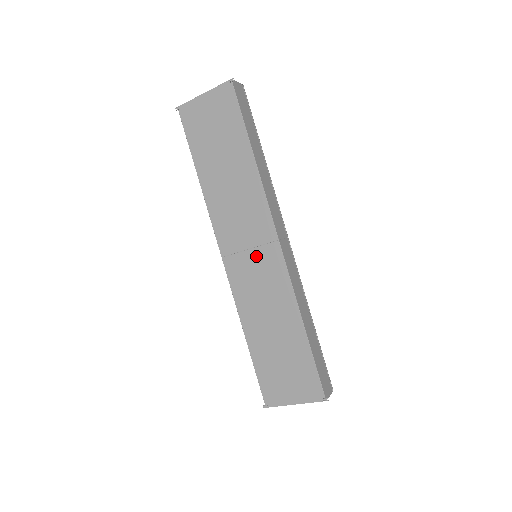
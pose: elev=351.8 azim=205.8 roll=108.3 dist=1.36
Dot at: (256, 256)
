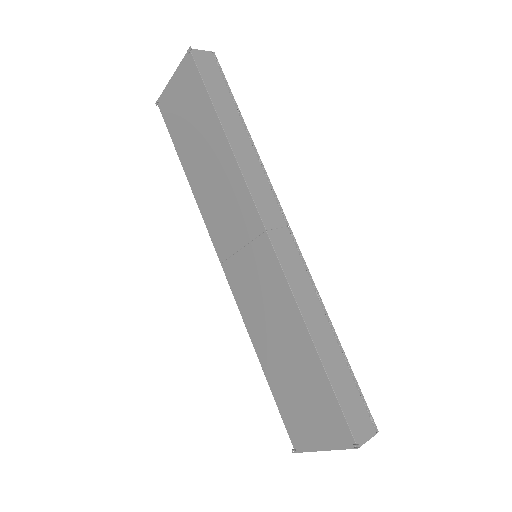
Dot at: (249, 256)
